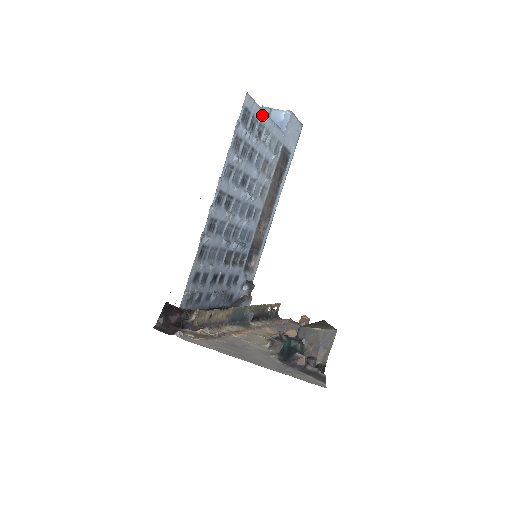
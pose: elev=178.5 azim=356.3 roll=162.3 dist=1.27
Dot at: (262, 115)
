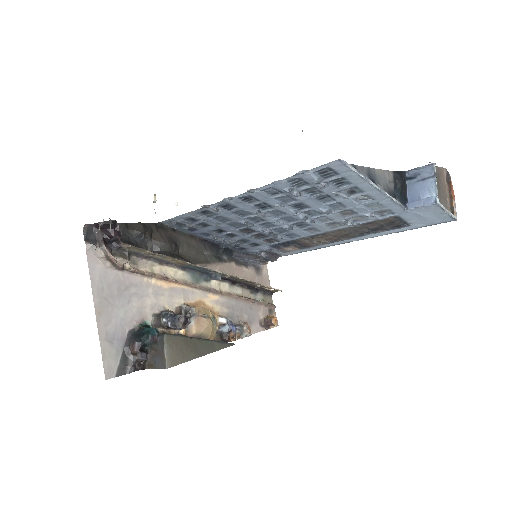
Dot at: (364, 183)
